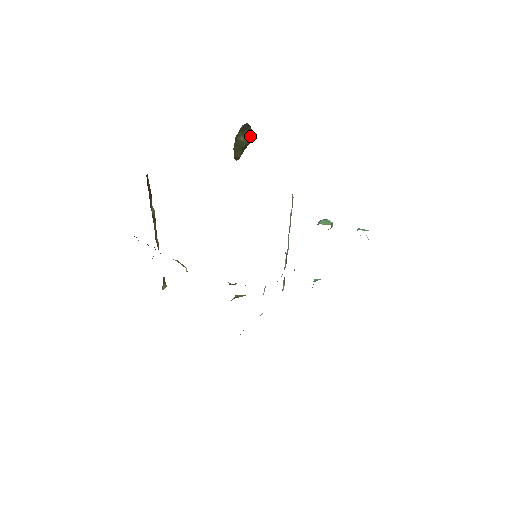
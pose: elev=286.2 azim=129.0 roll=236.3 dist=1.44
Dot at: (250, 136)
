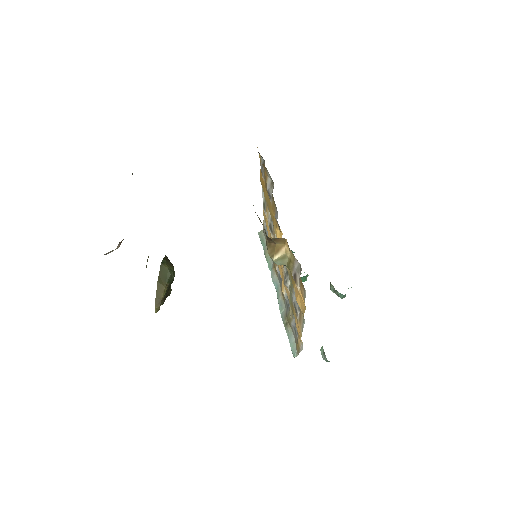
Dot at: (173, 271)
